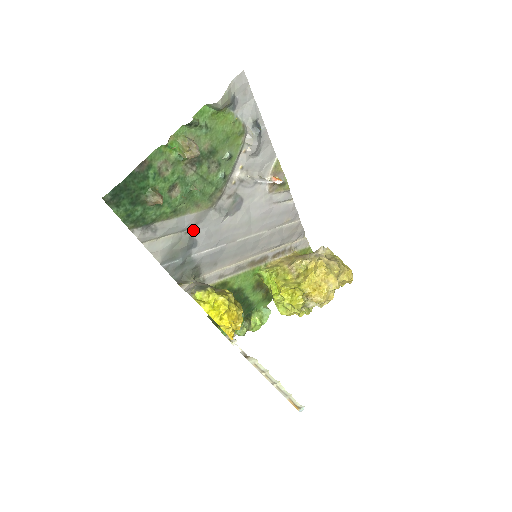
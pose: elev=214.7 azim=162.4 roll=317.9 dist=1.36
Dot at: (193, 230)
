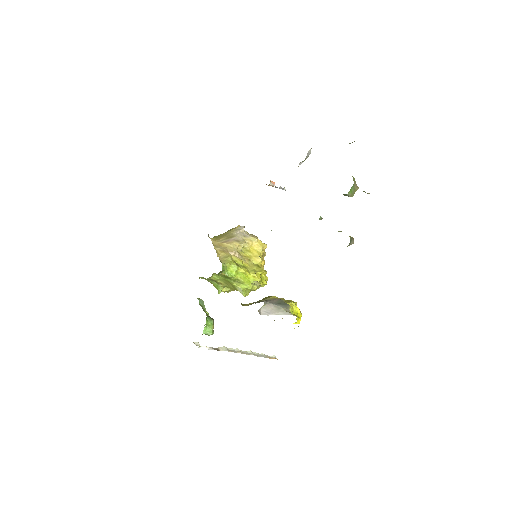
Dot at: occluded
